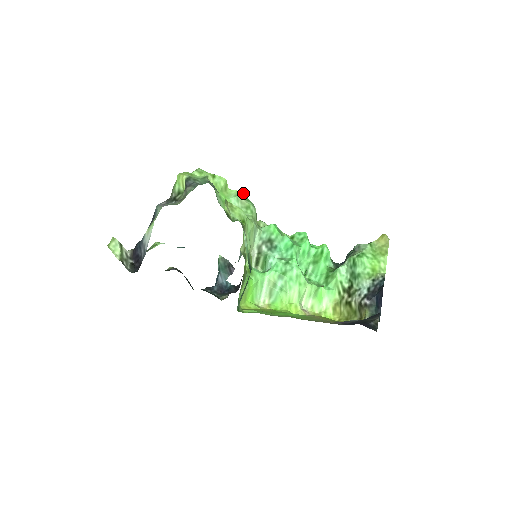
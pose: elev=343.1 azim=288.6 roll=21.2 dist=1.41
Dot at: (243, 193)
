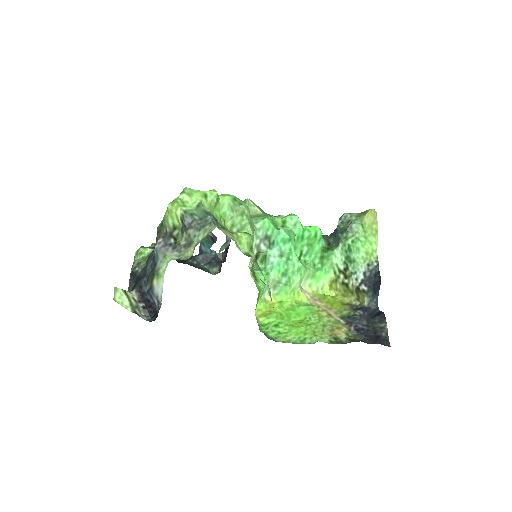
Dot at: (233, 195)
